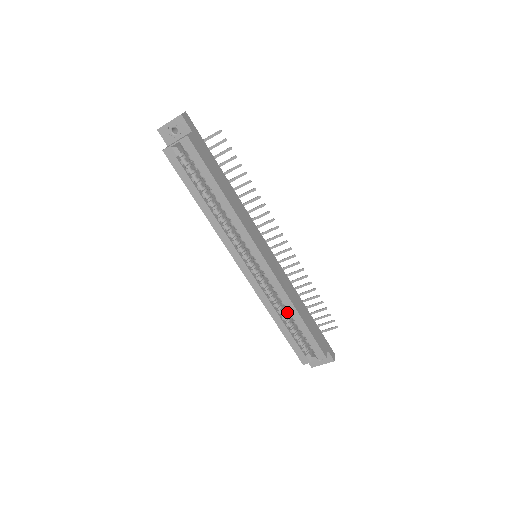
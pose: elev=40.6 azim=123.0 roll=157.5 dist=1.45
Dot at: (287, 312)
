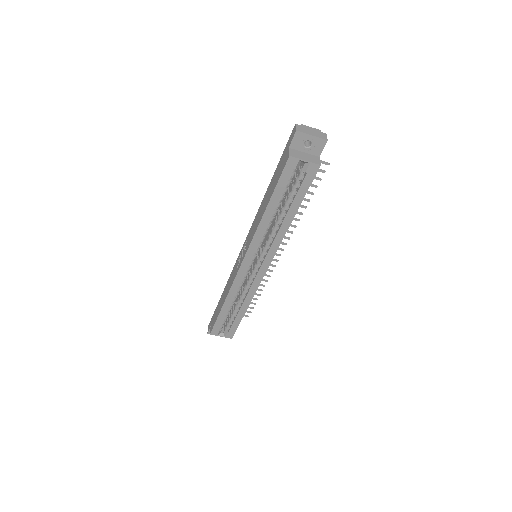
Dot at: occluded
